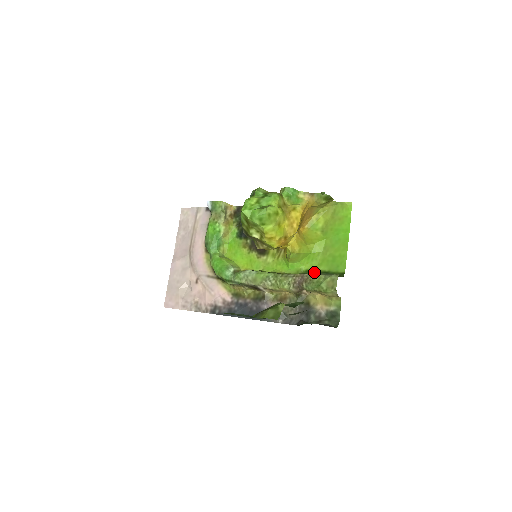
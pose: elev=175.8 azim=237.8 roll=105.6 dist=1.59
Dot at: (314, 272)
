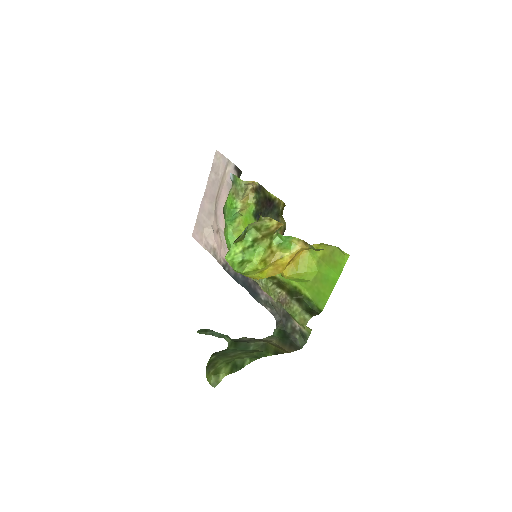
Dot at: (300, 293)
